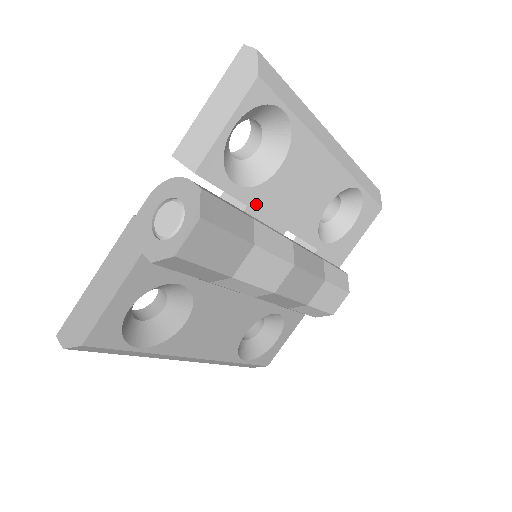
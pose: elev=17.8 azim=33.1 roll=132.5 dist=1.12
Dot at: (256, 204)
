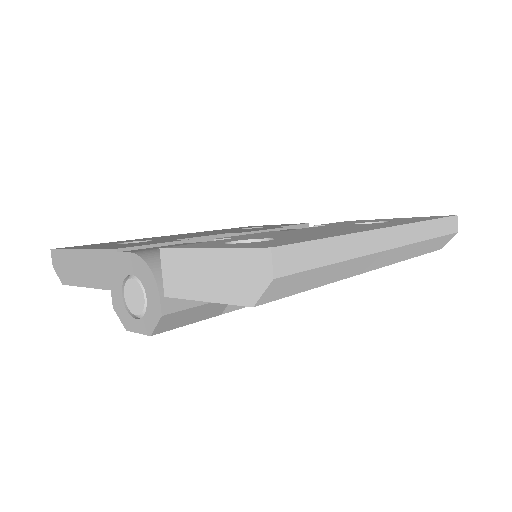
Dot at: occluded
